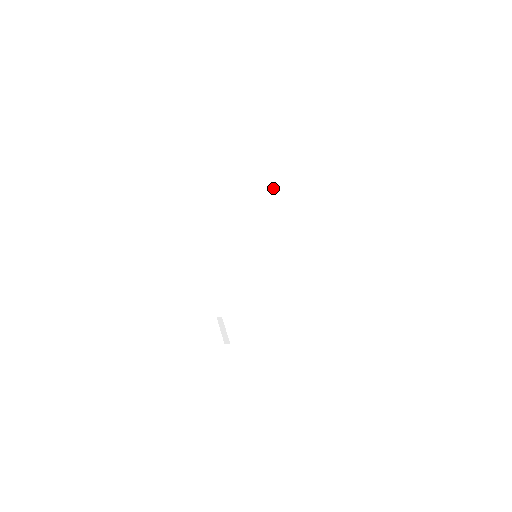
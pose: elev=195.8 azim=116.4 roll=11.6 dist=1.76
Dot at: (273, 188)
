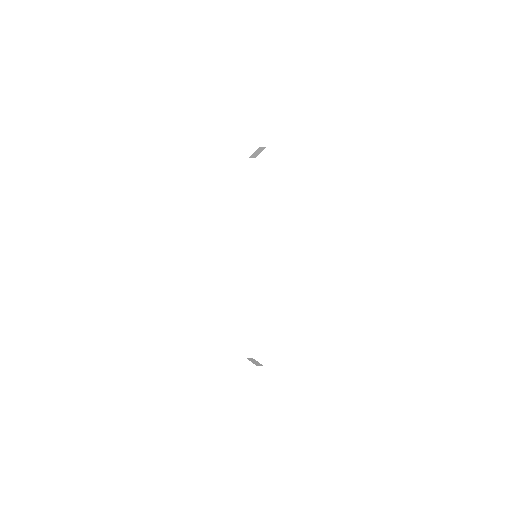
Dot at: (251, 194)
